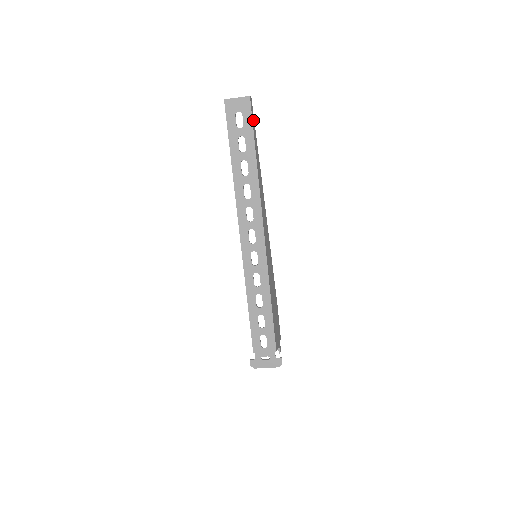
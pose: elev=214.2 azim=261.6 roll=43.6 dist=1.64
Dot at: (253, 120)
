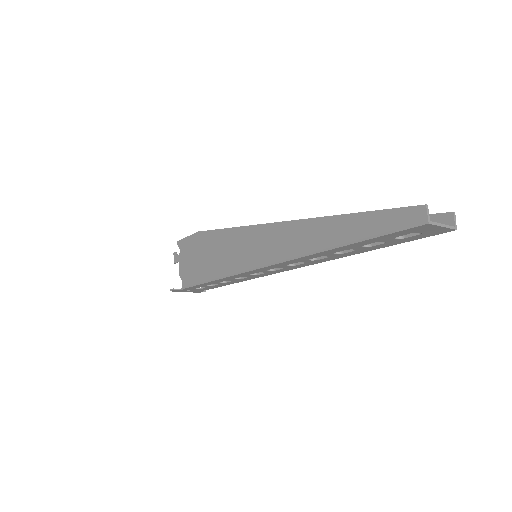
Dot at: occluded
